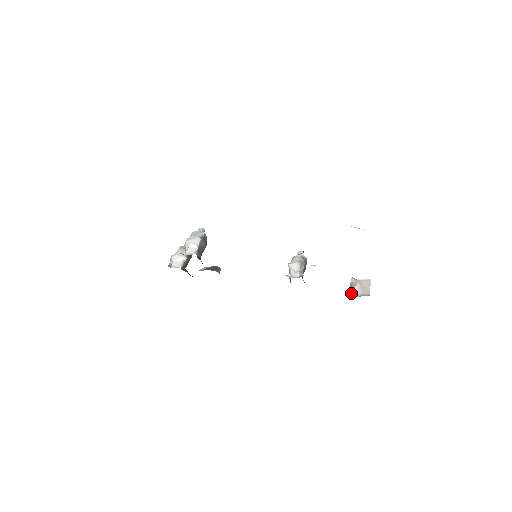
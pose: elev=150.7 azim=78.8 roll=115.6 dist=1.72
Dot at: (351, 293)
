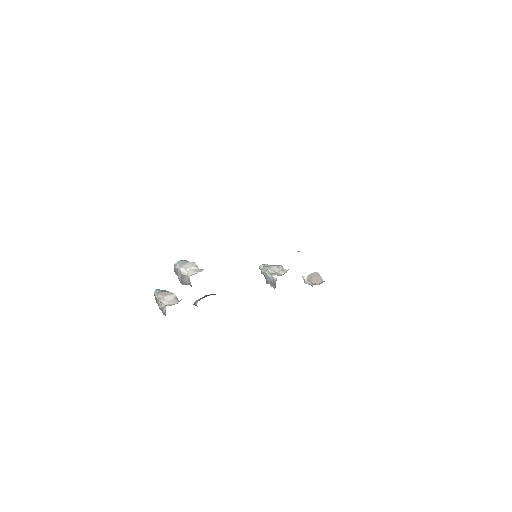
Dot at: (313, 284)
